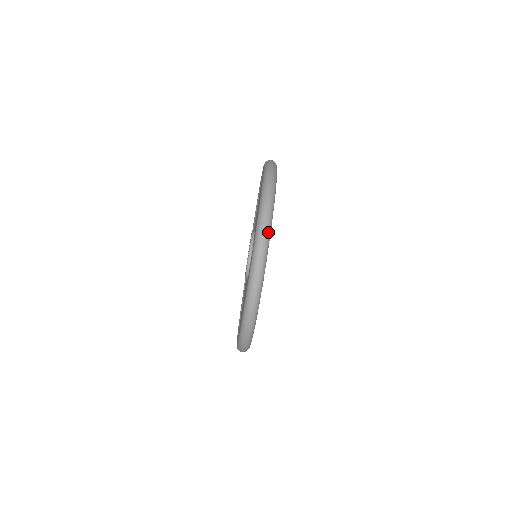
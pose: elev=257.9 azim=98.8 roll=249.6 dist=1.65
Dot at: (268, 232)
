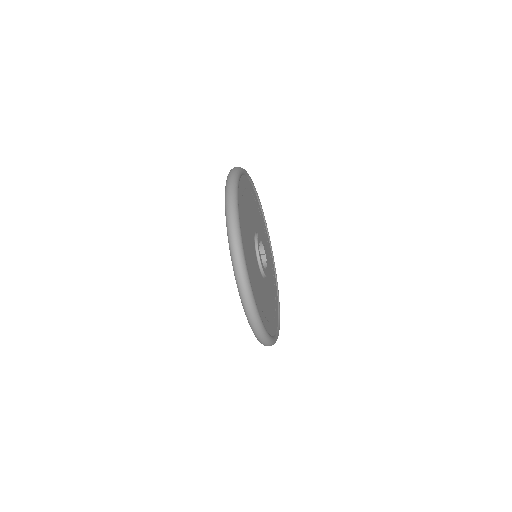
Dot at: (235, 211)
